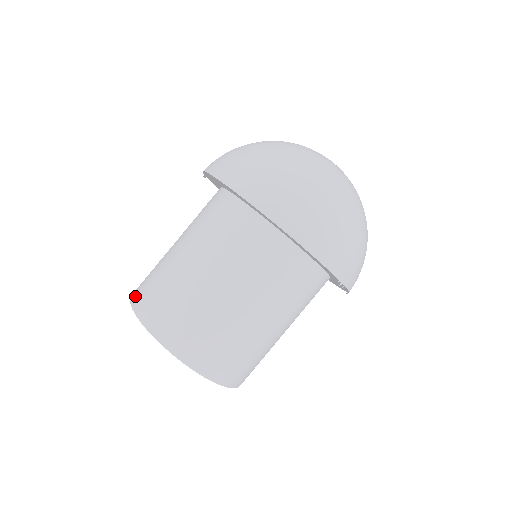
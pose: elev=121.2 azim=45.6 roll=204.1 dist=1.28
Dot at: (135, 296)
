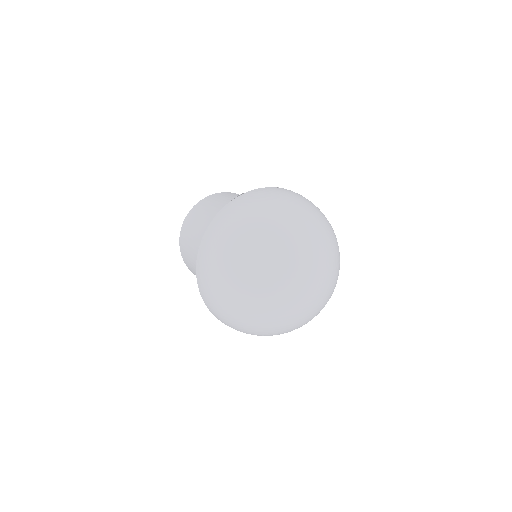
Dot at: (188, 217)
